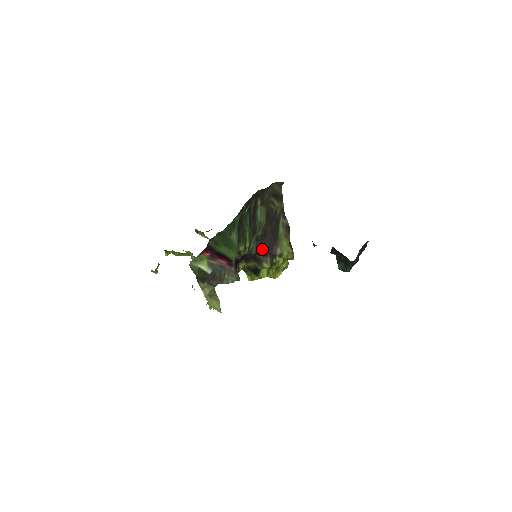
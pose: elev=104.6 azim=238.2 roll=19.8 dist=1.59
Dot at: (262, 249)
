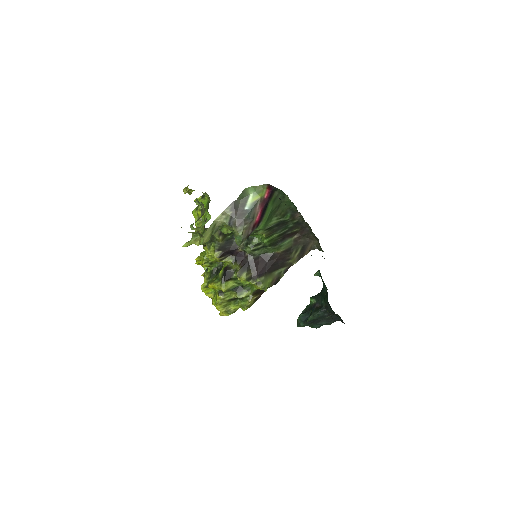
Dot at: (257, 264)
